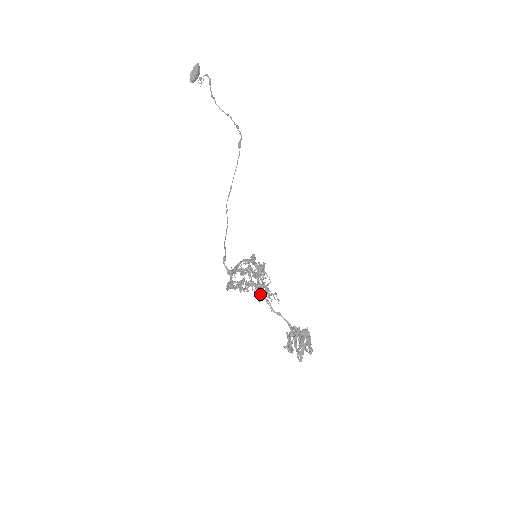
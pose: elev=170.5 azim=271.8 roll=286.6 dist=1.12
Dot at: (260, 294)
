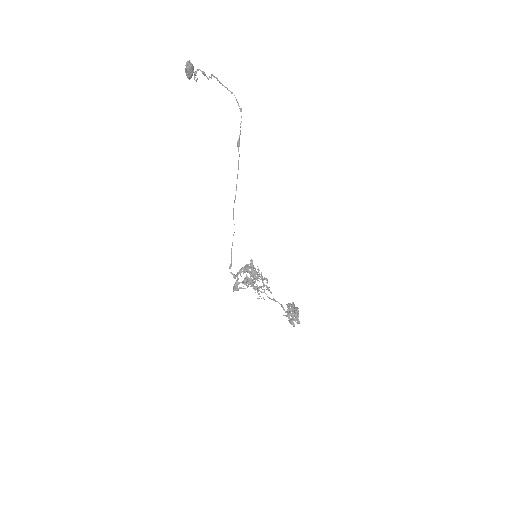
Dot at: (258, 289)
